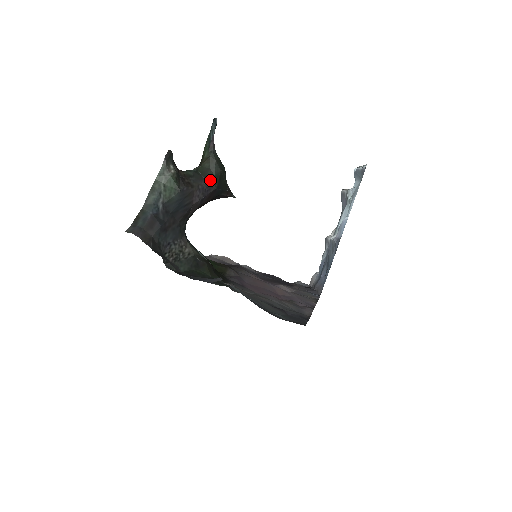
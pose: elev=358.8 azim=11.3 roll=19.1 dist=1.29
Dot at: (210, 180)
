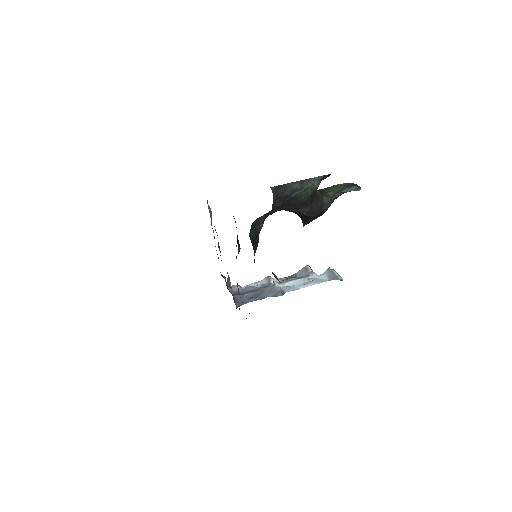
Dot at: (318, 210)
